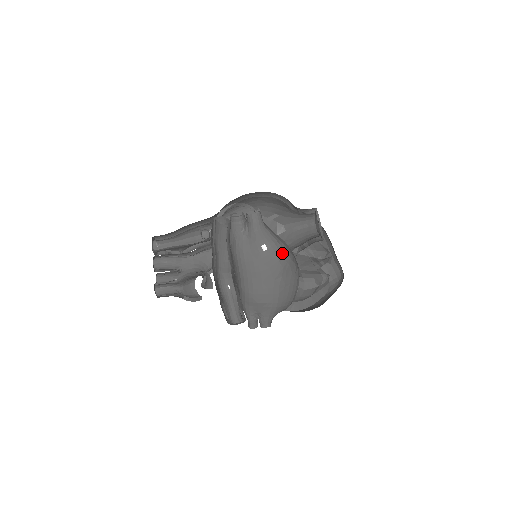
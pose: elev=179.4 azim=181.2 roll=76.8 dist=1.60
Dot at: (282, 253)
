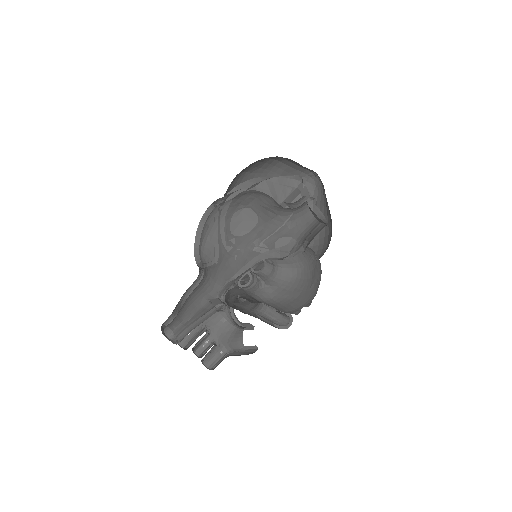
Dot at: (305, 271)
